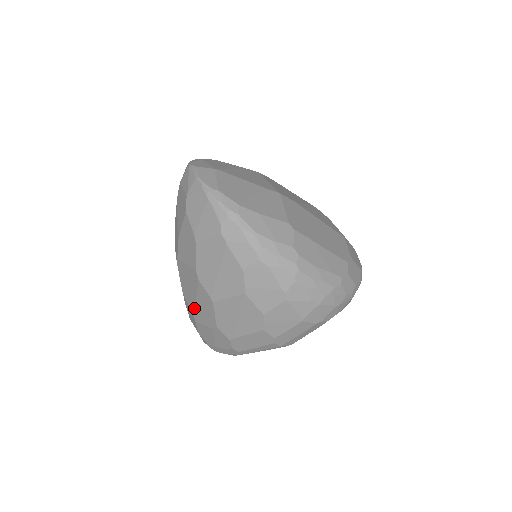
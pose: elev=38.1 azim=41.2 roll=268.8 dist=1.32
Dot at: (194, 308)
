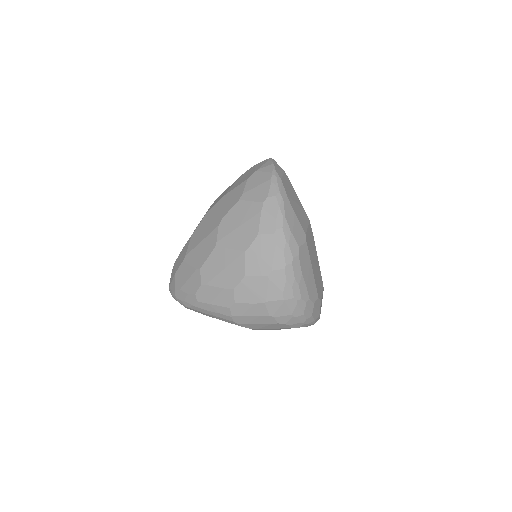
Dot at: (193, 248)
